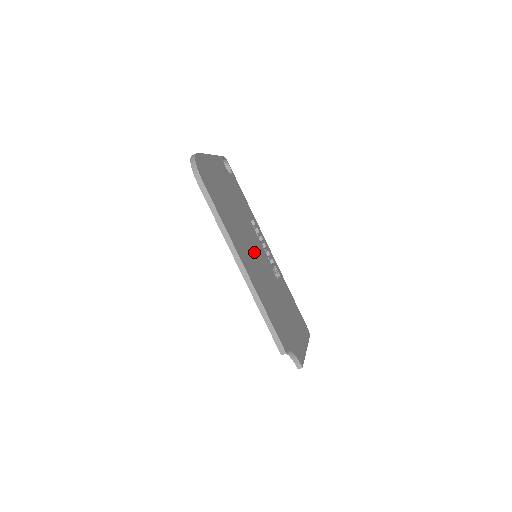
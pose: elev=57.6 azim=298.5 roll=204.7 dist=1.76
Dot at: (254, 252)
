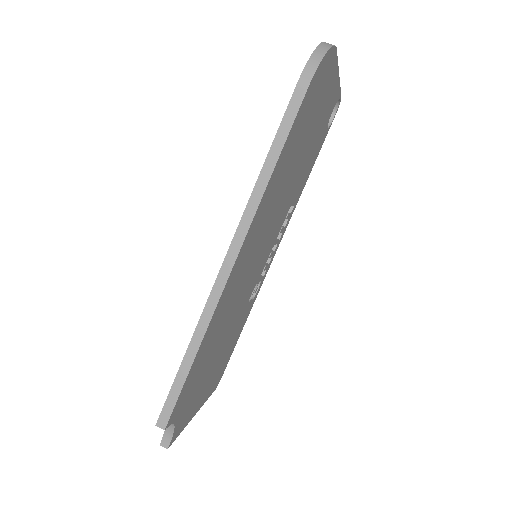
Dot at: (260, 251)
